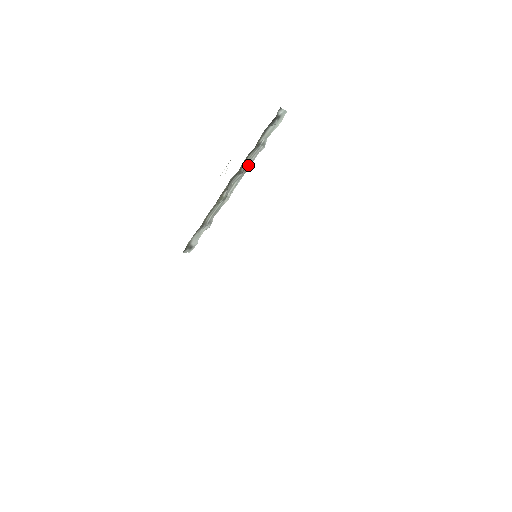
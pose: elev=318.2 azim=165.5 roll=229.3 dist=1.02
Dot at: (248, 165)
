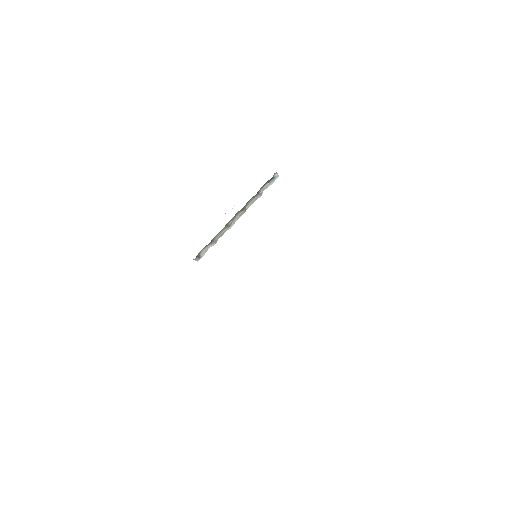
Dot at: (248, 206)
